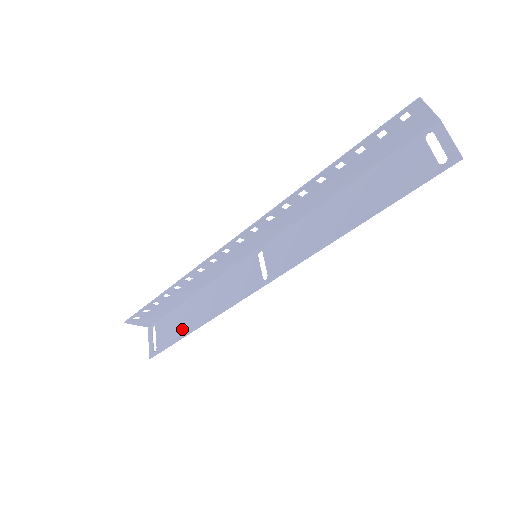
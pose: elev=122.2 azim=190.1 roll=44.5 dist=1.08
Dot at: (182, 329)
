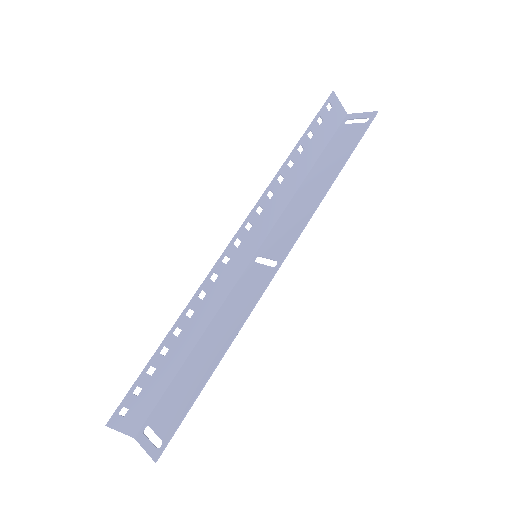
Dot at: (194, 385)
